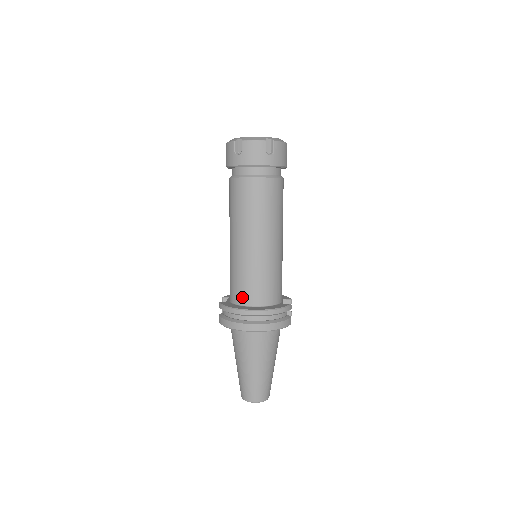
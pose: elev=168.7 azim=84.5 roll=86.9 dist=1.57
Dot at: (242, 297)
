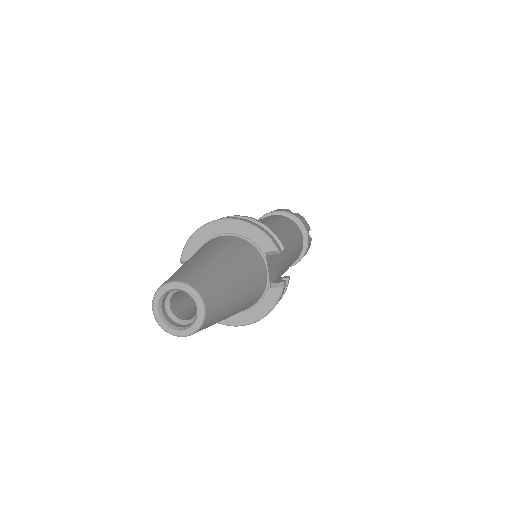
Dot at: occluded
